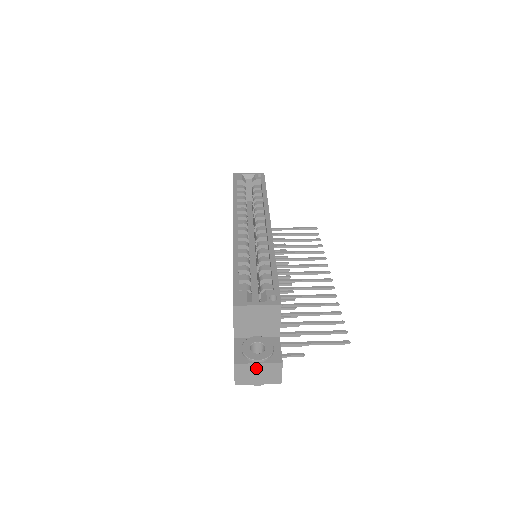
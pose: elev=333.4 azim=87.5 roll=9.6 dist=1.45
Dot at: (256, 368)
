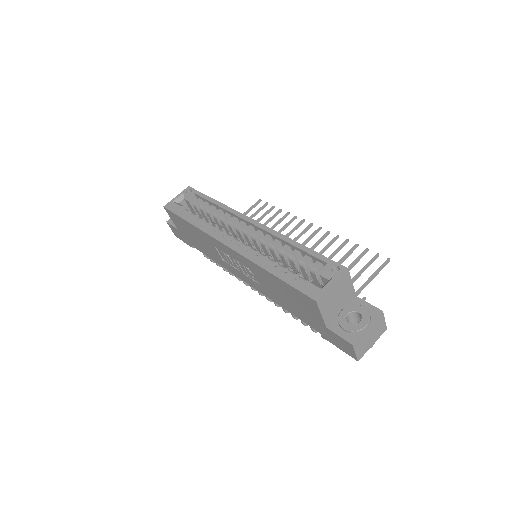
Dot at: (367, 333)
